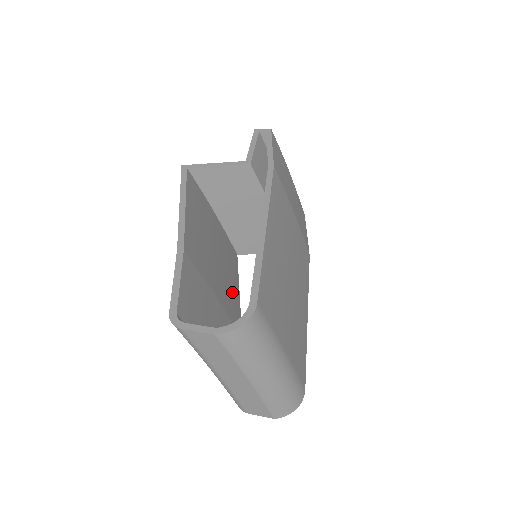
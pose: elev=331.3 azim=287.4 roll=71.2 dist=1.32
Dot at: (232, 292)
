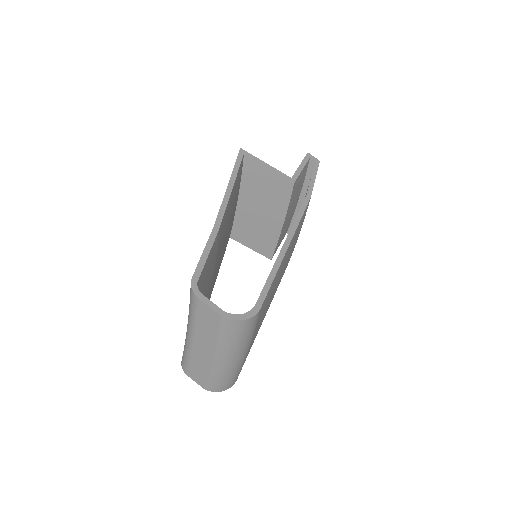
Dot at: occluded
